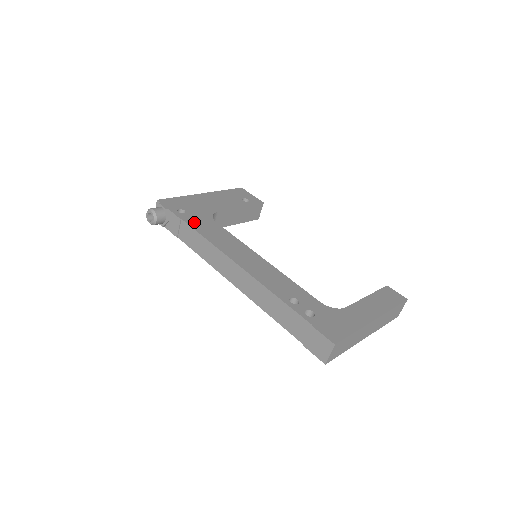
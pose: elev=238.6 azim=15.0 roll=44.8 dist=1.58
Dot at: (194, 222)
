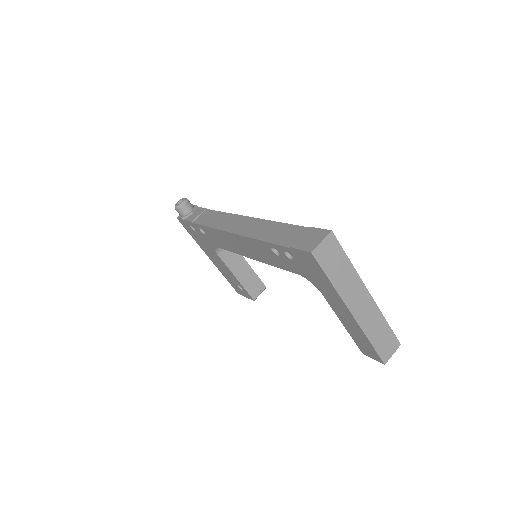
Dot at: occluded
